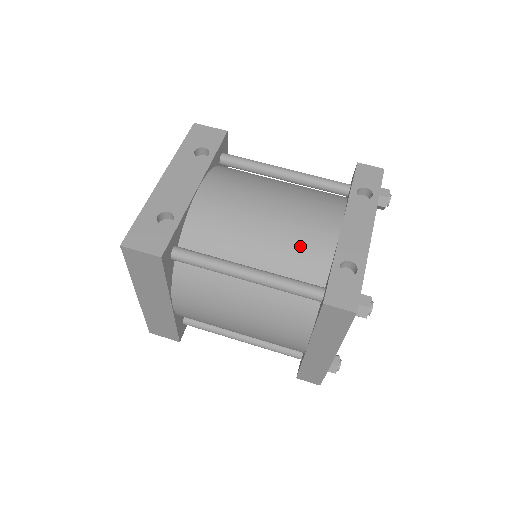
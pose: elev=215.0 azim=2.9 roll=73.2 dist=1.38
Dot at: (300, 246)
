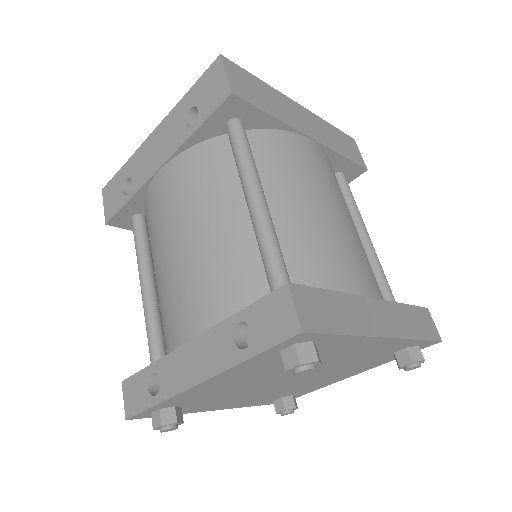
Dot at: (165, 315)
